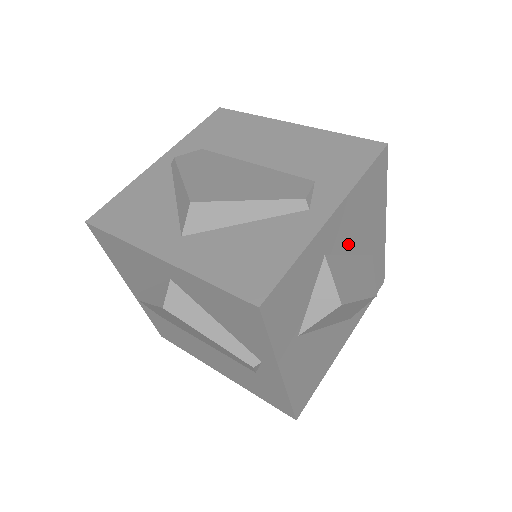
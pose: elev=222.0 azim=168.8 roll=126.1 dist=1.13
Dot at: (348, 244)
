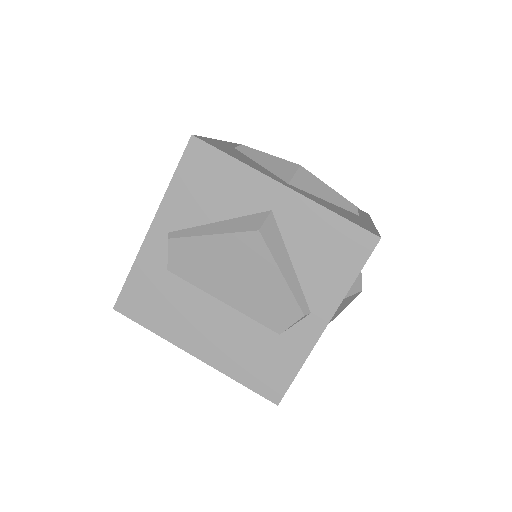
Dot at: occluded
